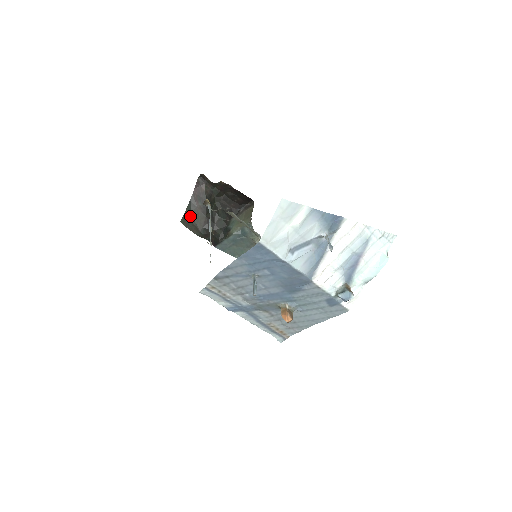
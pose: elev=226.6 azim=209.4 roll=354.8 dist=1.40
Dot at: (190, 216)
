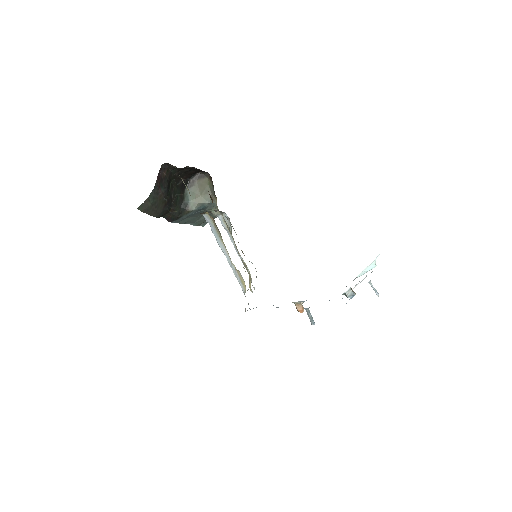
Dot at: (152, 204)
